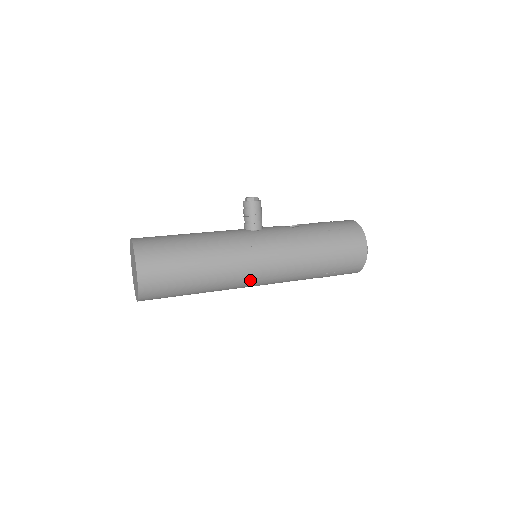
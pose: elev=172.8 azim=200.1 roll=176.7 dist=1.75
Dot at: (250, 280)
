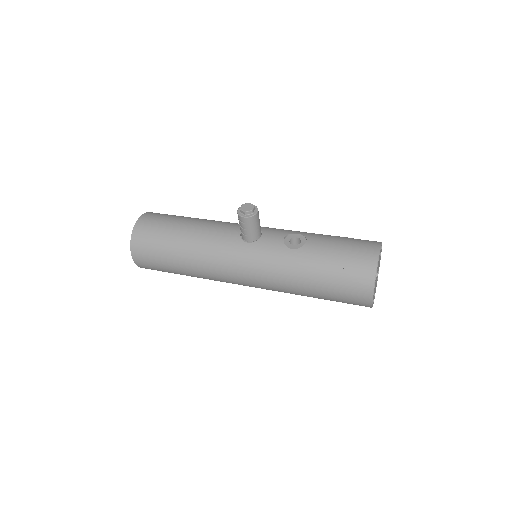
Dot at: occluded
